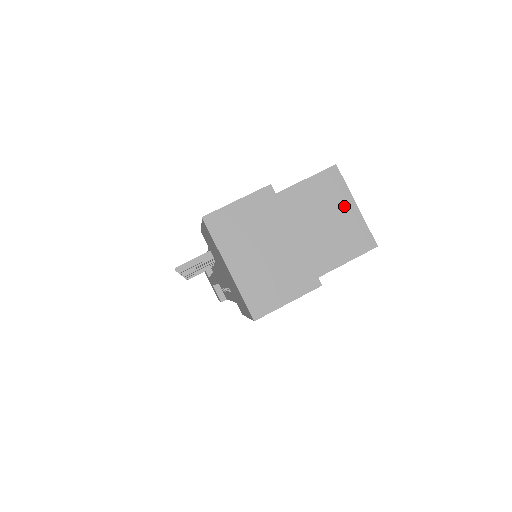
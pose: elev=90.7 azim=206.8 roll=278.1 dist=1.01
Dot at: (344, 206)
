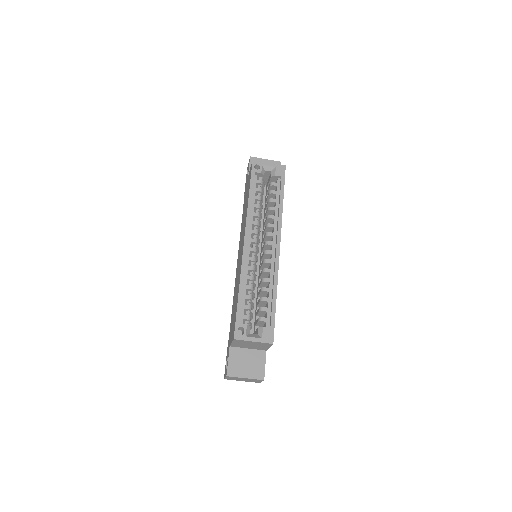
Dot at: (251, 342)
